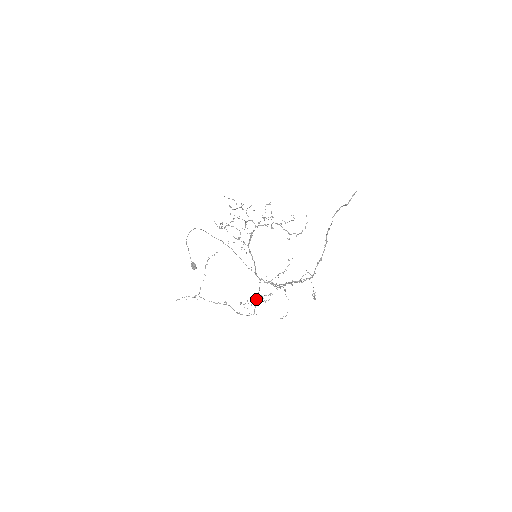
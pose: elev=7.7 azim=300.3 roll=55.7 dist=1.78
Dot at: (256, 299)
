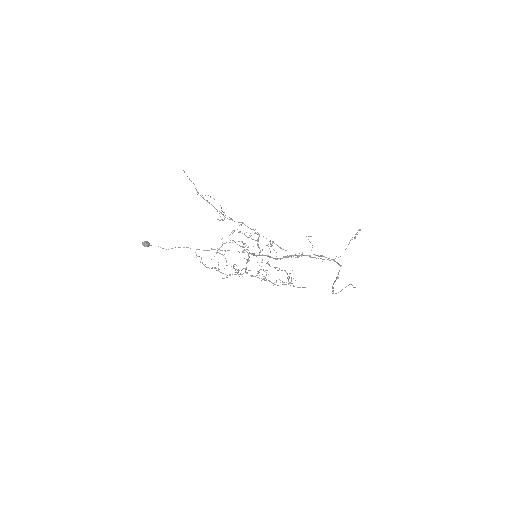
Dot at: (258, 244)
